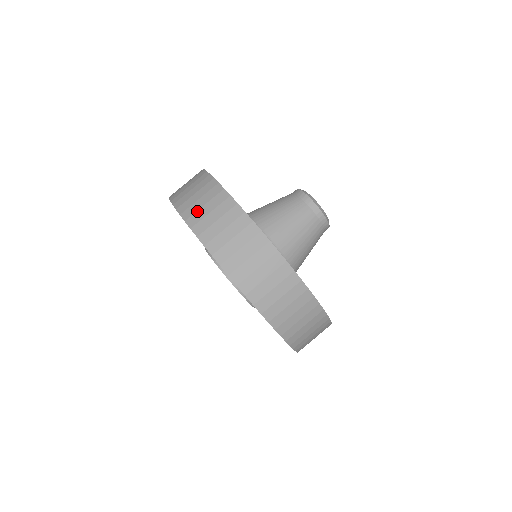
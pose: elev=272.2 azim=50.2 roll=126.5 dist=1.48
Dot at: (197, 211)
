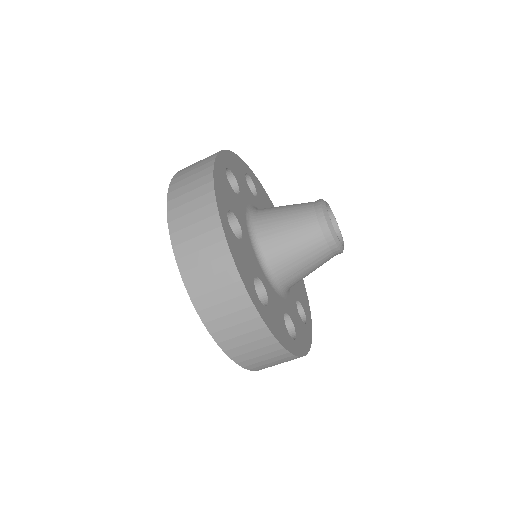
Dot at: (195, 267)
